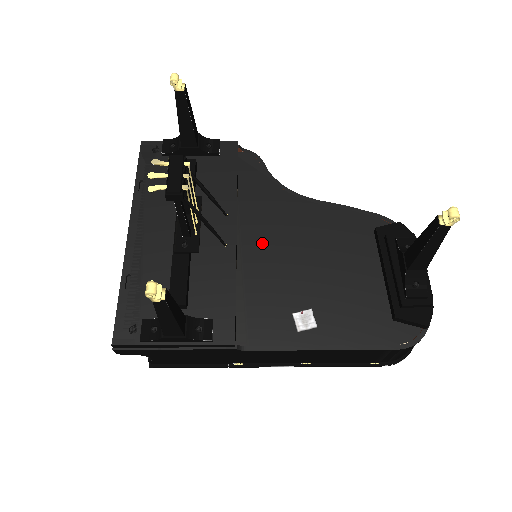
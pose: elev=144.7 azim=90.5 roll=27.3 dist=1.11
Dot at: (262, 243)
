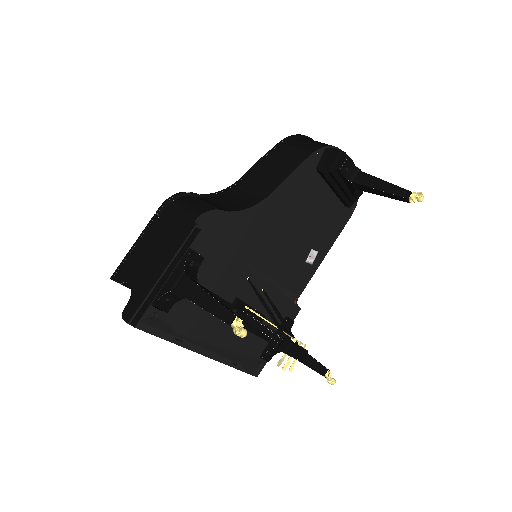
Dot at: (267, 256)
